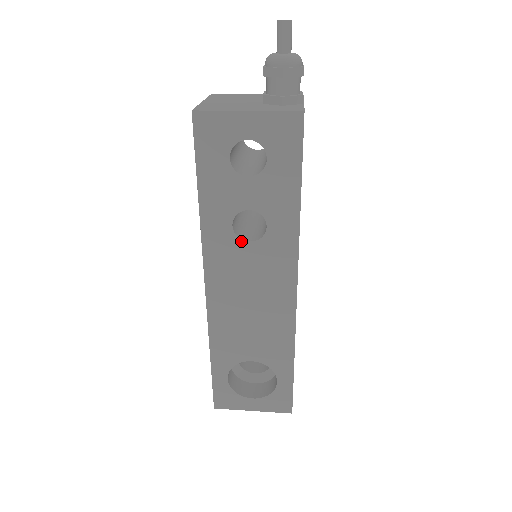
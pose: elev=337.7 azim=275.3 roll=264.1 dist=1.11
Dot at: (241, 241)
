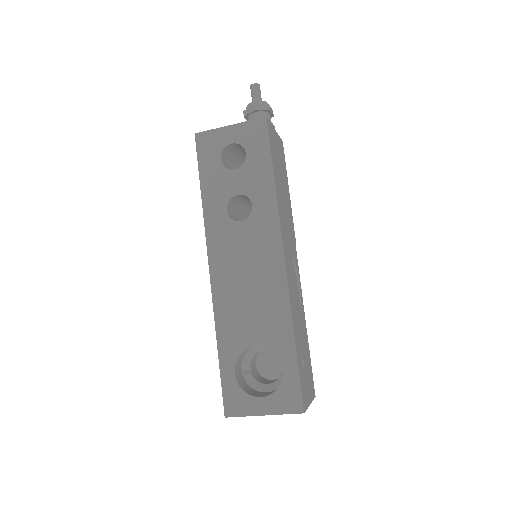
Dot at: (234, 222)
